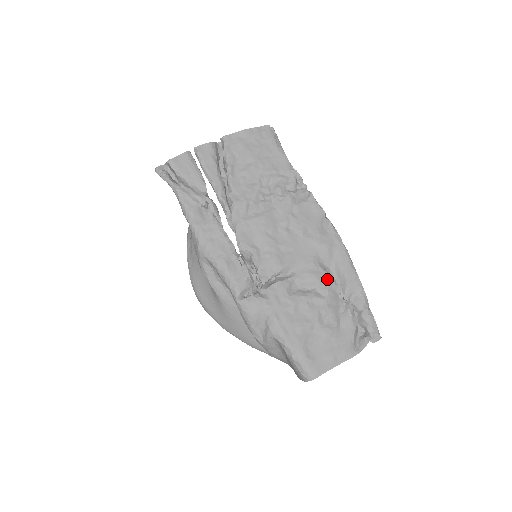
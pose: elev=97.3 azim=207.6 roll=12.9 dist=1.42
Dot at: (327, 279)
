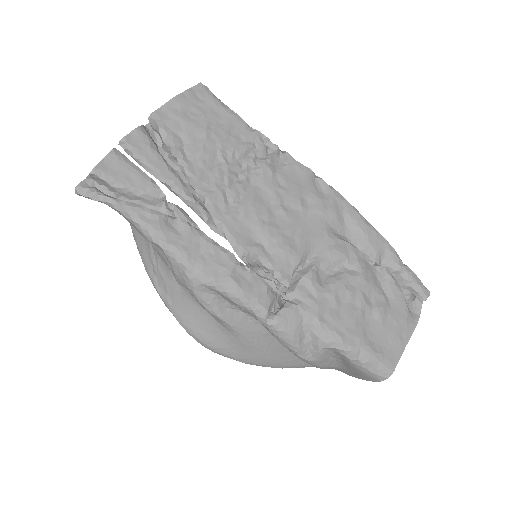
Dot at: (351, 249)
